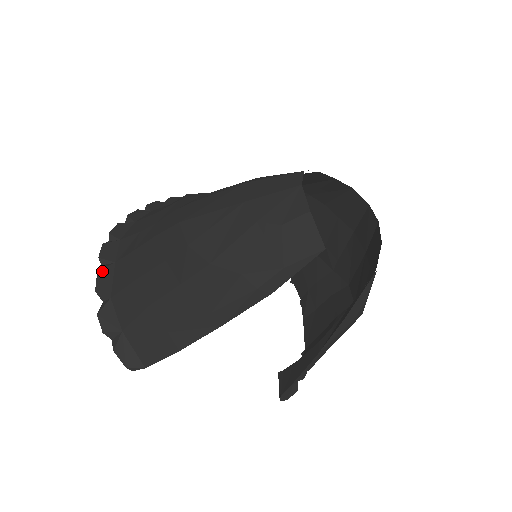
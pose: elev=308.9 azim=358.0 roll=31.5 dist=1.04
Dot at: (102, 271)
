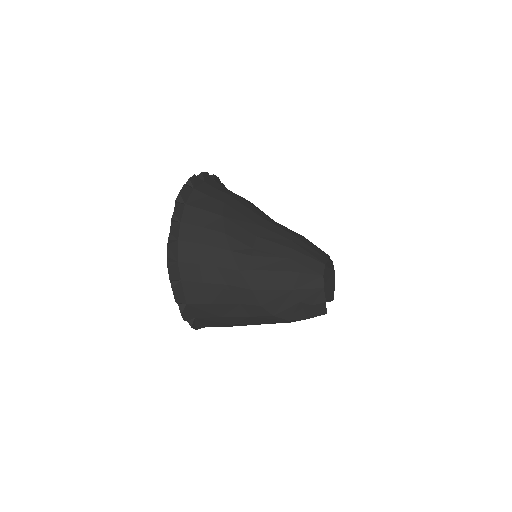
Dot at: (175, 288)
